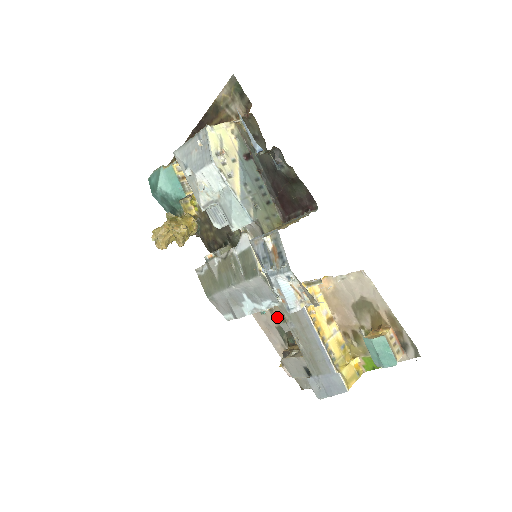
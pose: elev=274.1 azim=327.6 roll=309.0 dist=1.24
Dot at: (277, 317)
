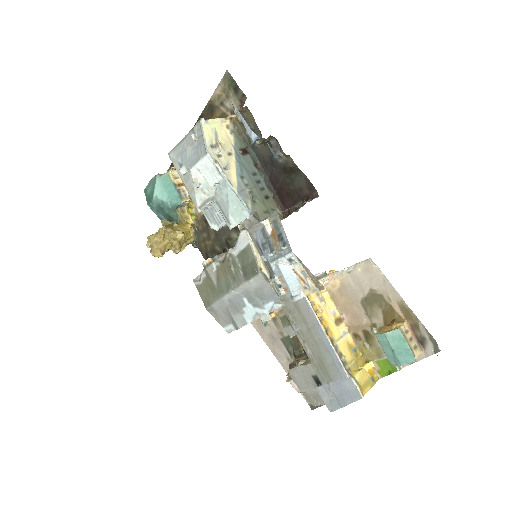
Dot at: (281, 321)
